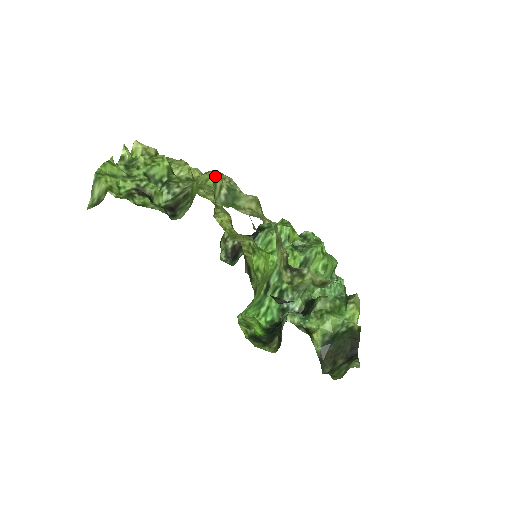
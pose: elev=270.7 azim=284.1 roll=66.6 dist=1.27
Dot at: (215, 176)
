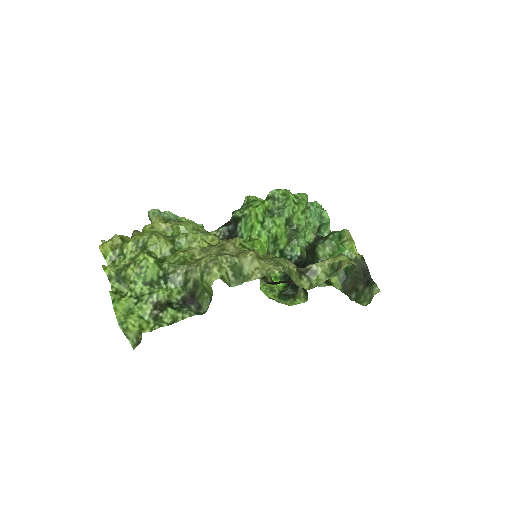
Dot at: (218, 272)
